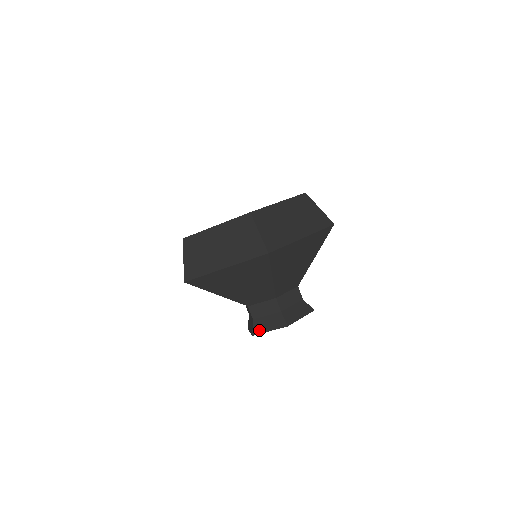
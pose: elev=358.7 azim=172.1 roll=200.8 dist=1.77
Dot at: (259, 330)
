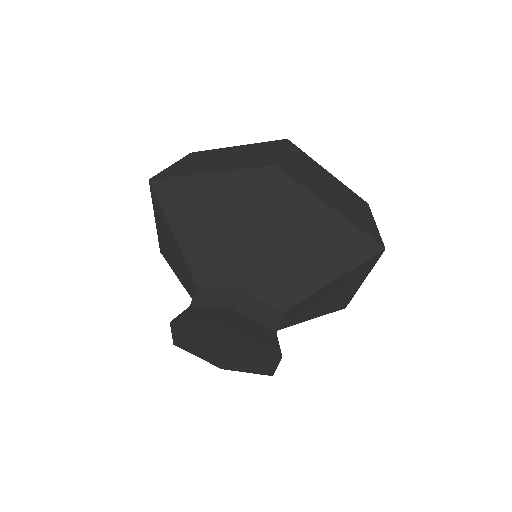
Dot at: (241, 328)
